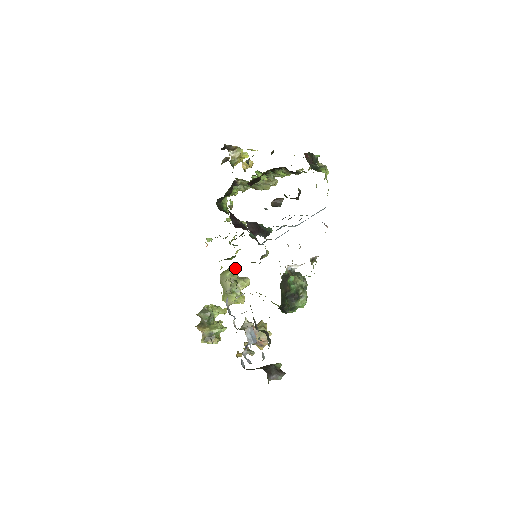
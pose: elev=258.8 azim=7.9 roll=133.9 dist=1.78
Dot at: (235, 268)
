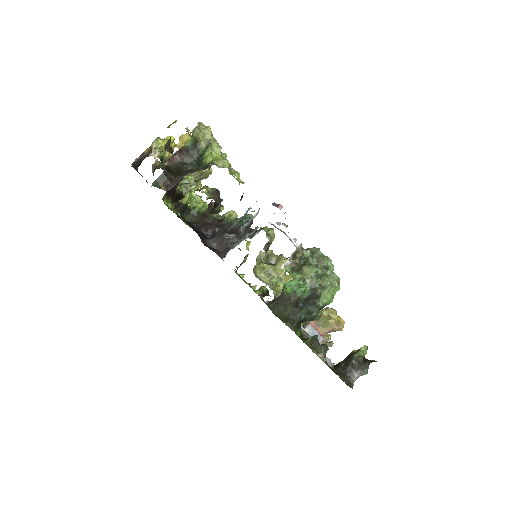
Dot at: (262, 257)
